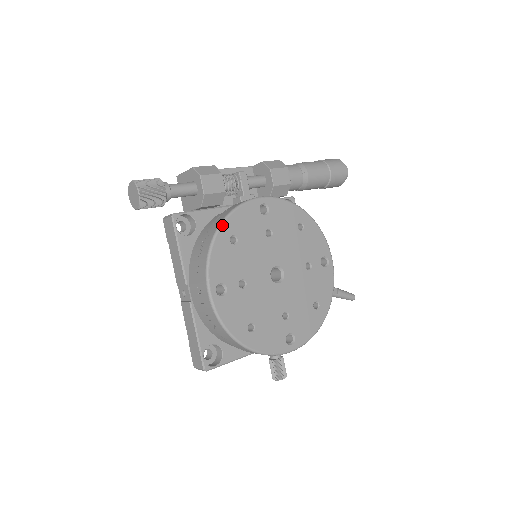
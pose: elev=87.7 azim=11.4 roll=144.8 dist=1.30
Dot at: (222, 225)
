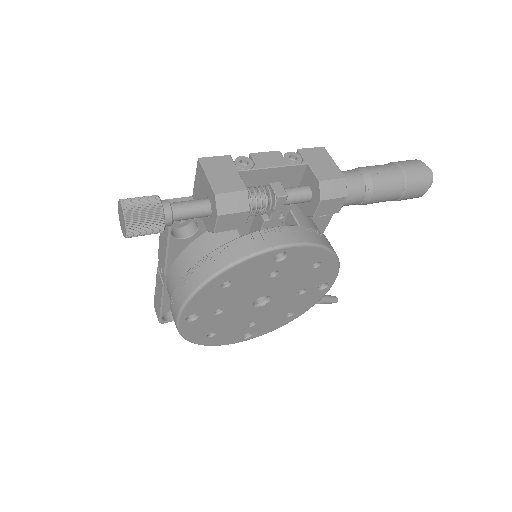
Dot at: (219, 275)
